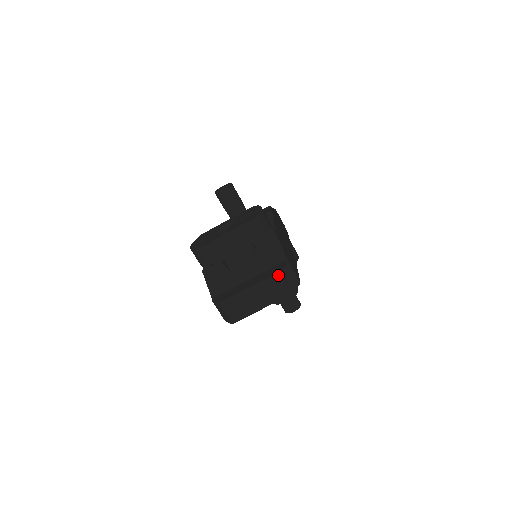
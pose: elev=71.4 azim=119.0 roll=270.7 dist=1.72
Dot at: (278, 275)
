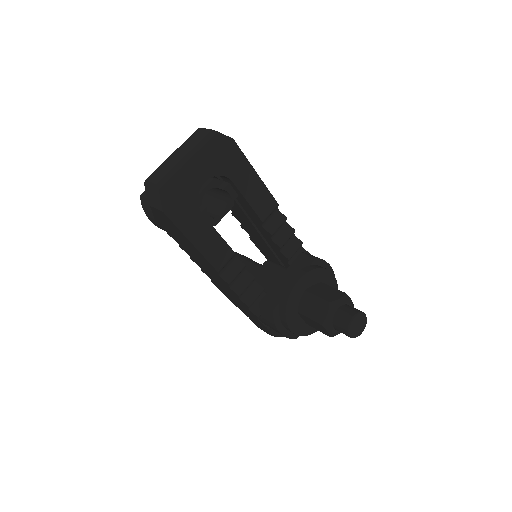
Dot at: (196, 130)
